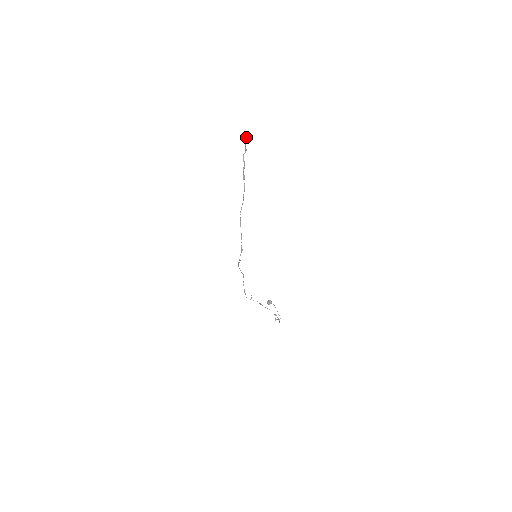
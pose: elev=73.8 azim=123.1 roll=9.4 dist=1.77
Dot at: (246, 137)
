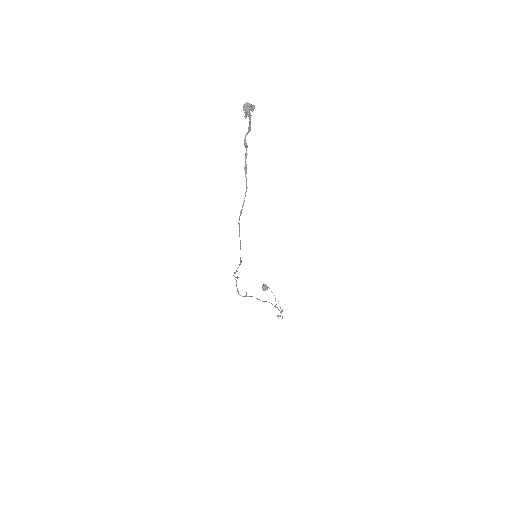
Dot at: (252, 110)
